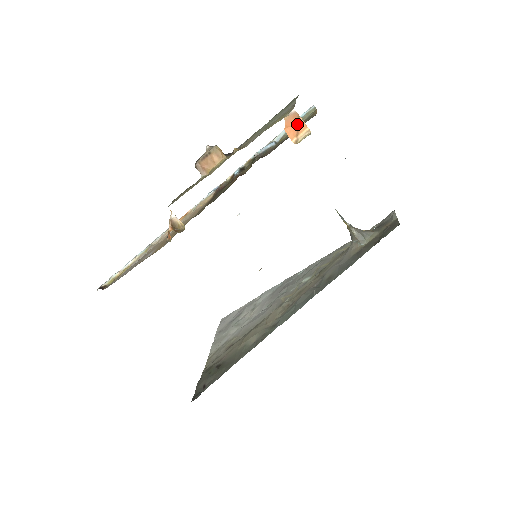
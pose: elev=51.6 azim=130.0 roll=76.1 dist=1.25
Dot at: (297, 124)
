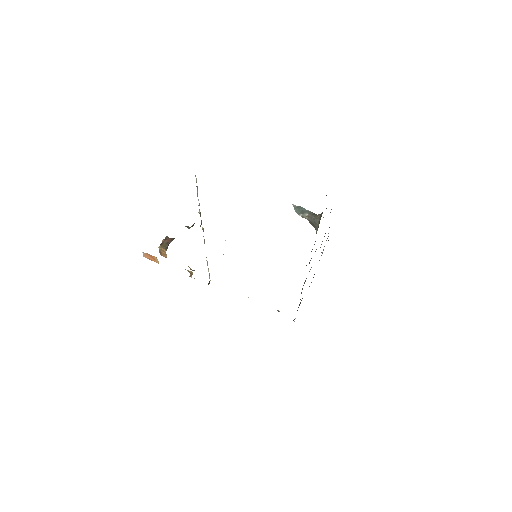
Dot at: (151, 256)
